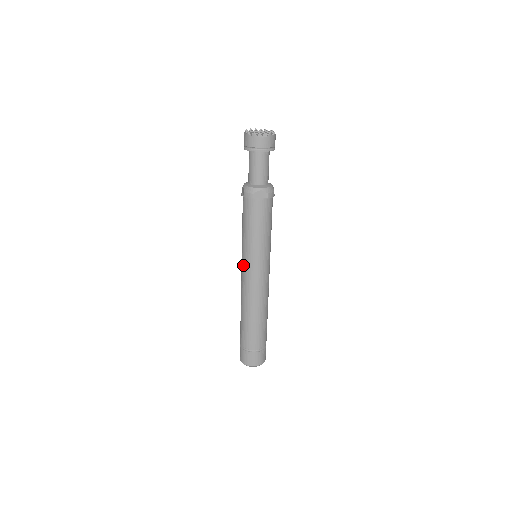
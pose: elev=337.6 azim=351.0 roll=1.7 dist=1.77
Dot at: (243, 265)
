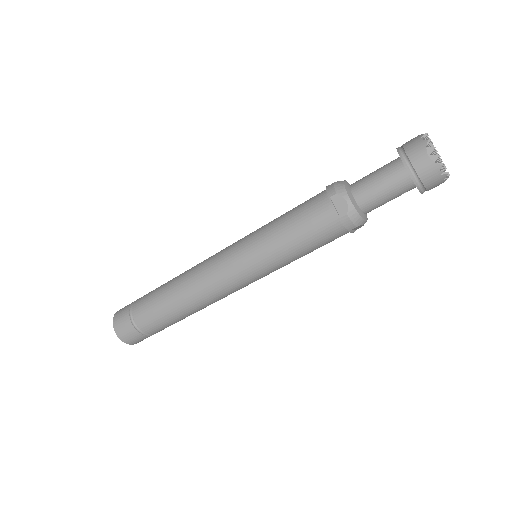
Dot at: (241, 270)
